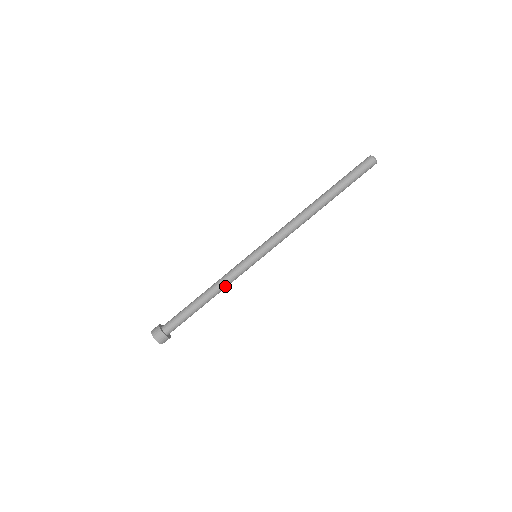
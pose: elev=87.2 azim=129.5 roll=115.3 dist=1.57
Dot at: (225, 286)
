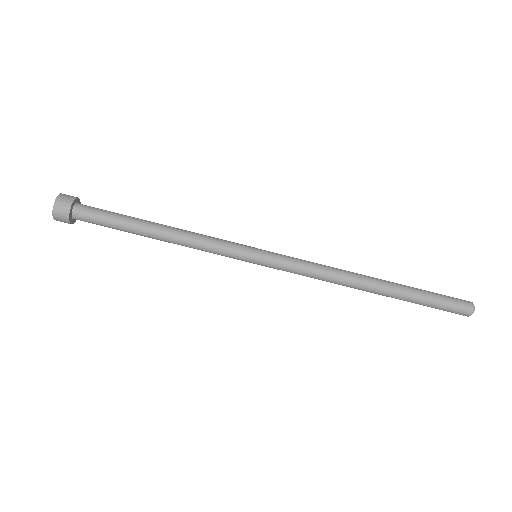
Dot at: (190, 247)
